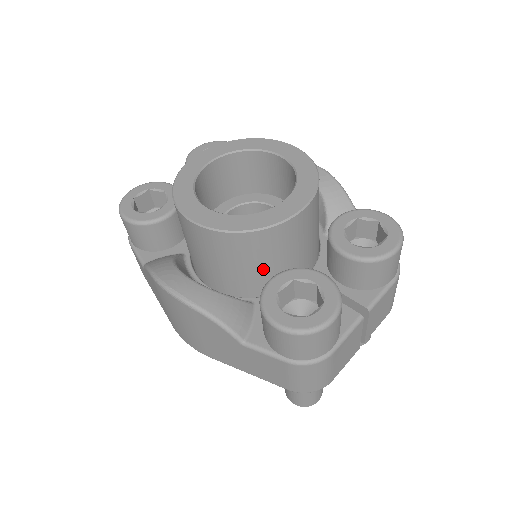
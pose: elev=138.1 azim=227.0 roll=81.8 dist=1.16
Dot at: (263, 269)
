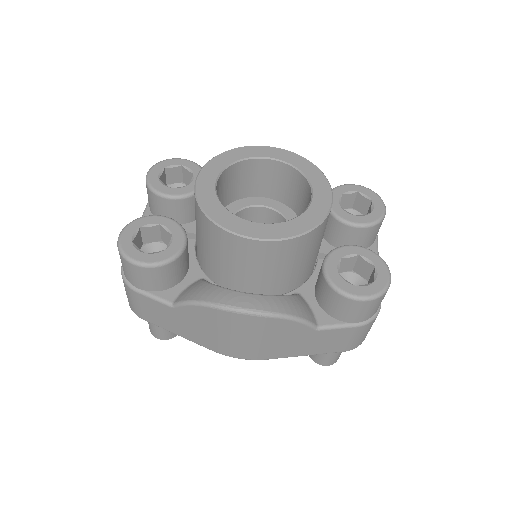
Dot at: (308, 260)
